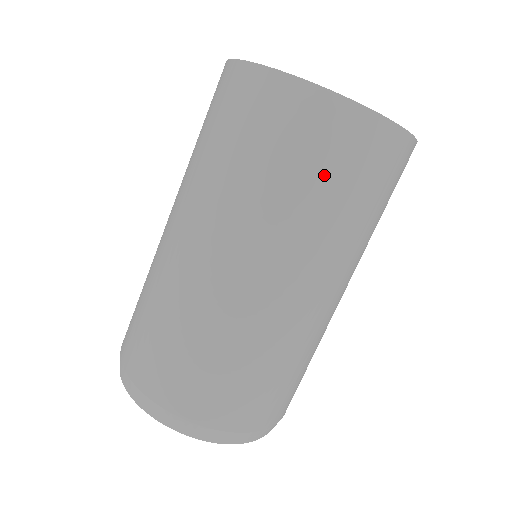
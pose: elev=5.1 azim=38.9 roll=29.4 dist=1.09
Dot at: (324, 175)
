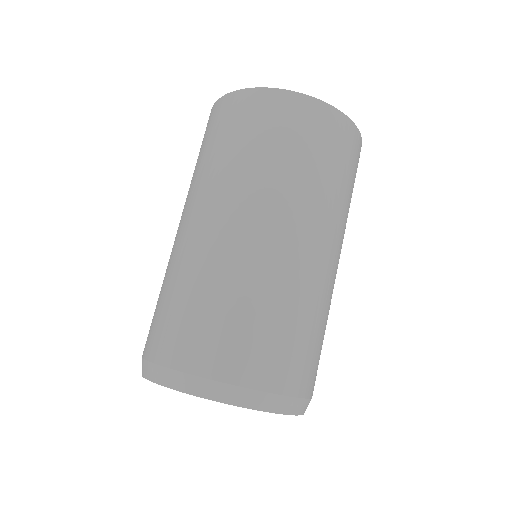
Dot at: (348, 175)
